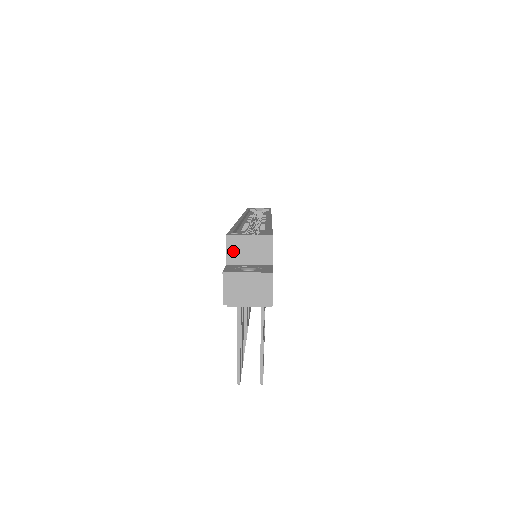
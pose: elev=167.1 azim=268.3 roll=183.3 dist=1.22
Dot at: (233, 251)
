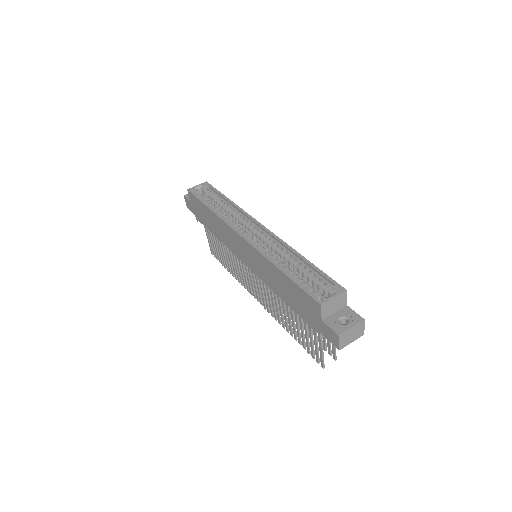
Dot at: (325, 311)
